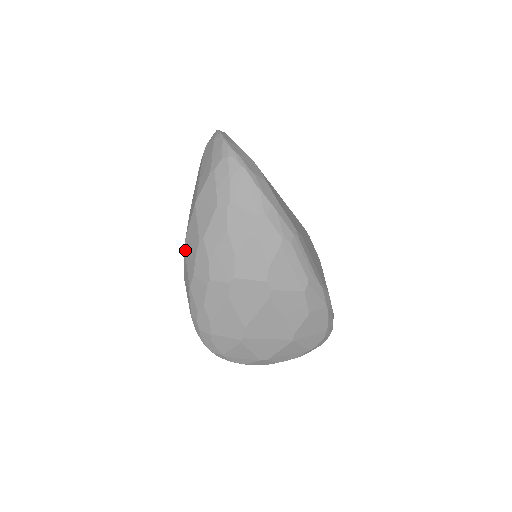
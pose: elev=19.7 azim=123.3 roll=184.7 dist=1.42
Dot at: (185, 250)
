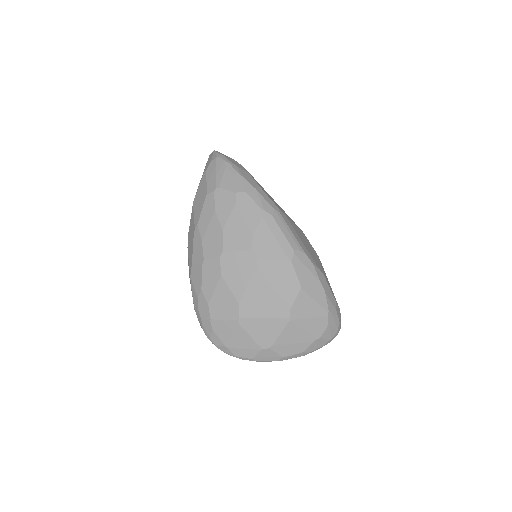
Dot at: (188, 247)
